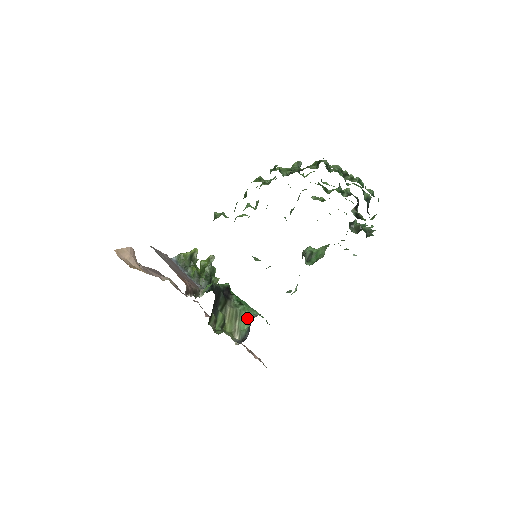
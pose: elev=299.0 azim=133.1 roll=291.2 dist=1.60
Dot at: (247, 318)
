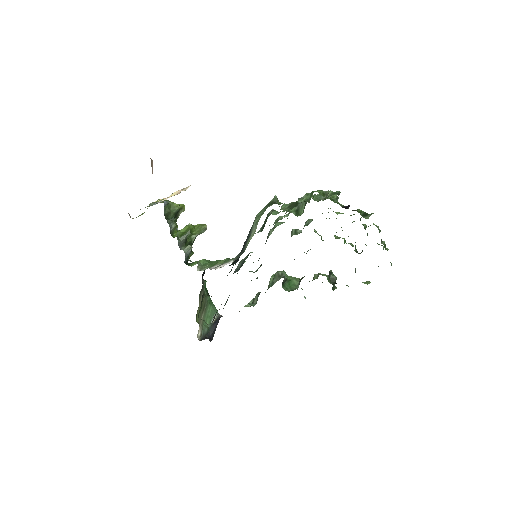
Dot at: (211, 313)
